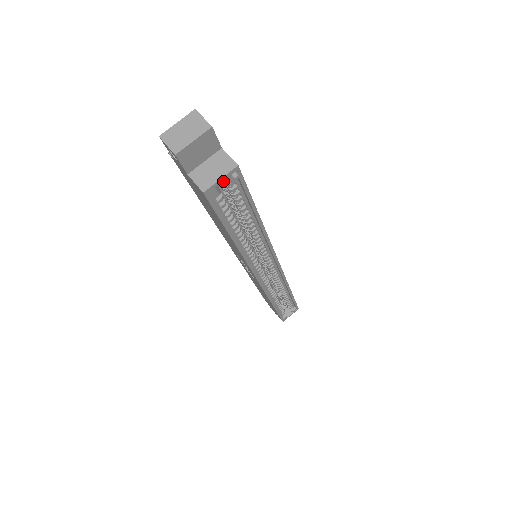
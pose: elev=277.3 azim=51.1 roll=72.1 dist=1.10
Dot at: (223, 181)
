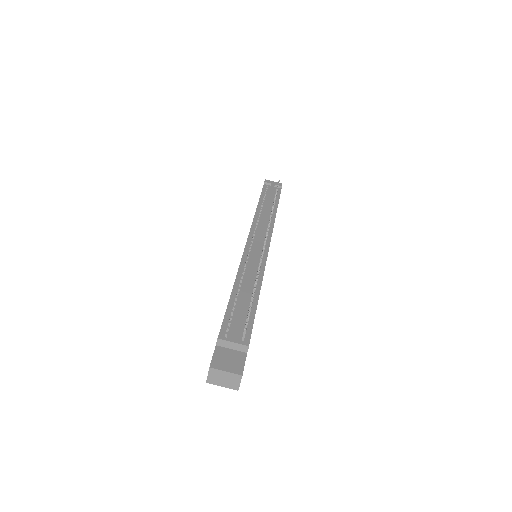
Dot at: occluded
